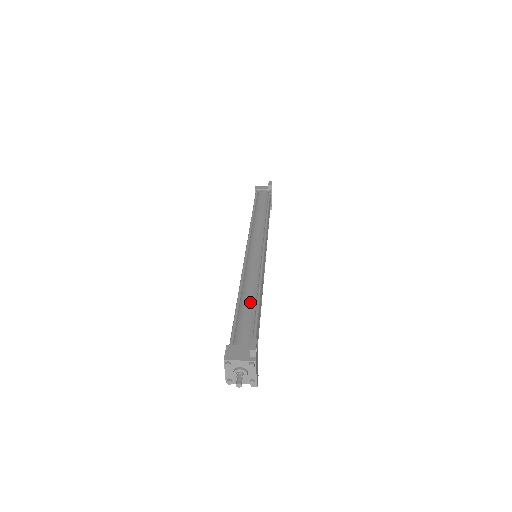
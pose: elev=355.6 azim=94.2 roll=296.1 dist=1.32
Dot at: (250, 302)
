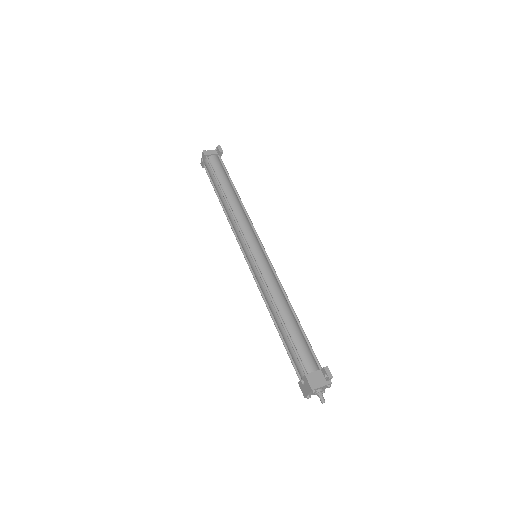
Dot at: (293, 322)
